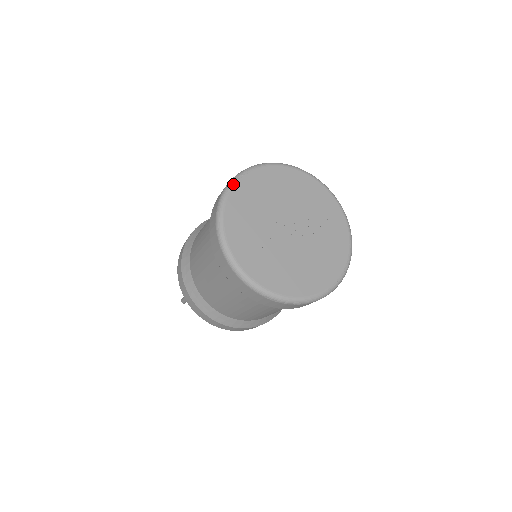
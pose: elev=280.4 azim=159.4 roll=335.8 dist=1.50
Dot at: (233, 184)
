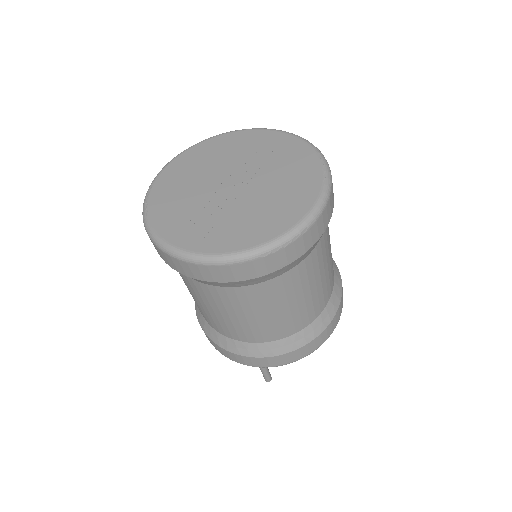
Dot at: (146, 204)
